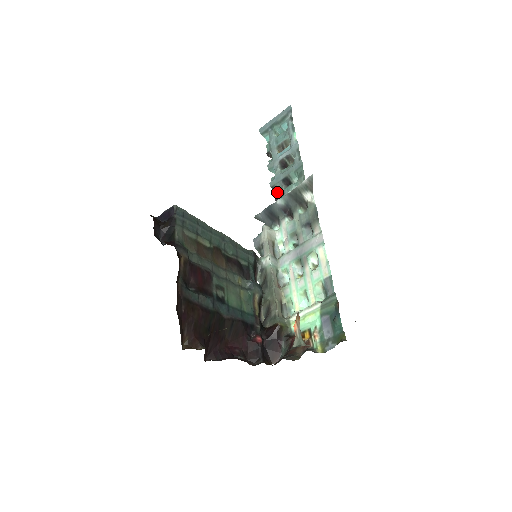
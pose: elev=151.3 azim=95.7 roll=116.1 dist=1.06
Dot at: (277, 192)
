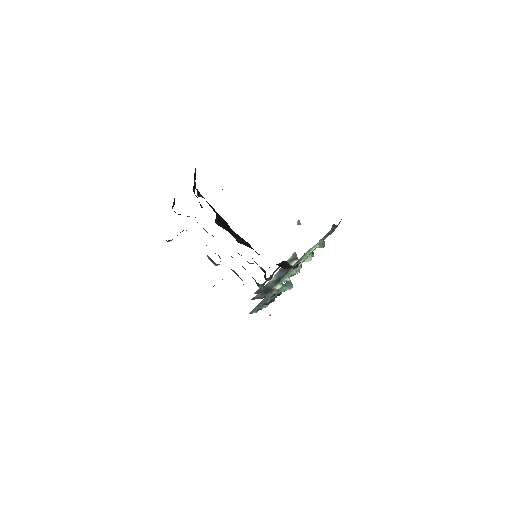
Dot at: (269, 303)
